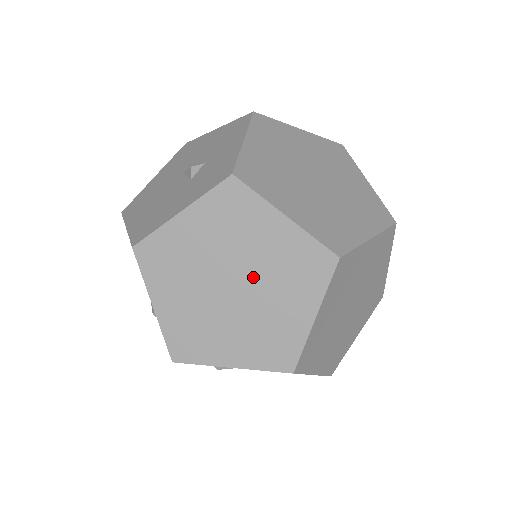
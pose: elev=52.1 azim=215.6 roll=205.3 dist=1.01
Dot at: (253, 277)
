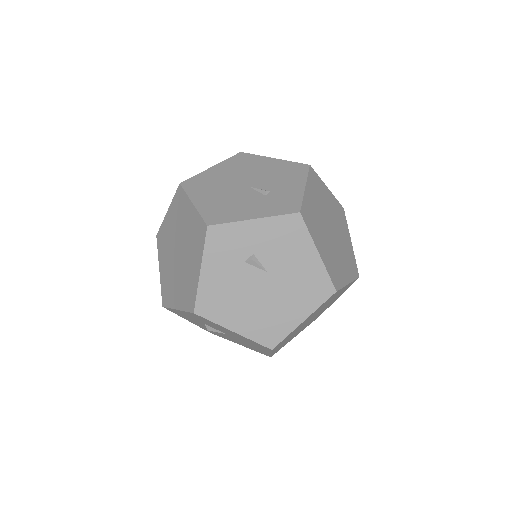
Dot at: (338, 240)
